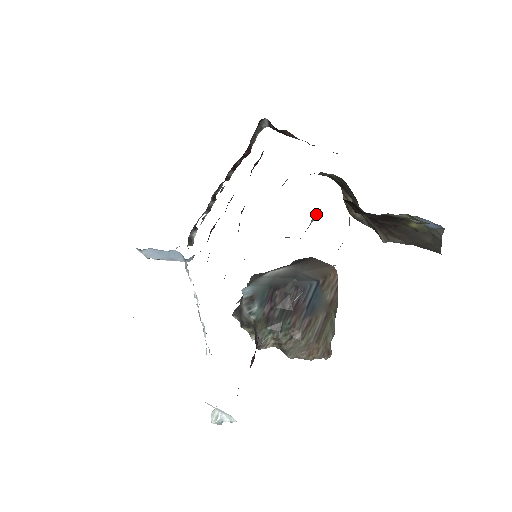
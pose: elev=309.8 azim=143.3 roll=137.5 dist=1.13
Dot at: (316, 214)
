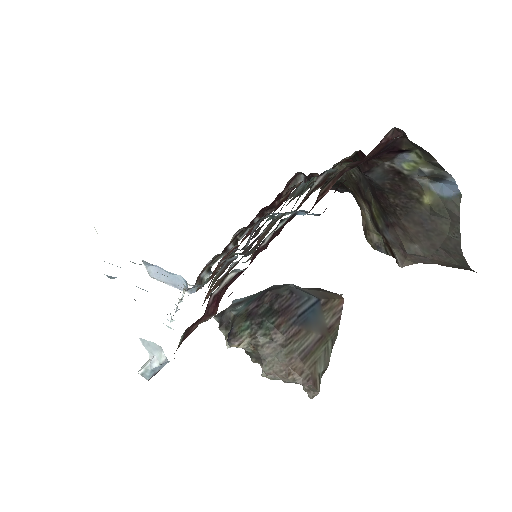
Dot at: (321, 176)
